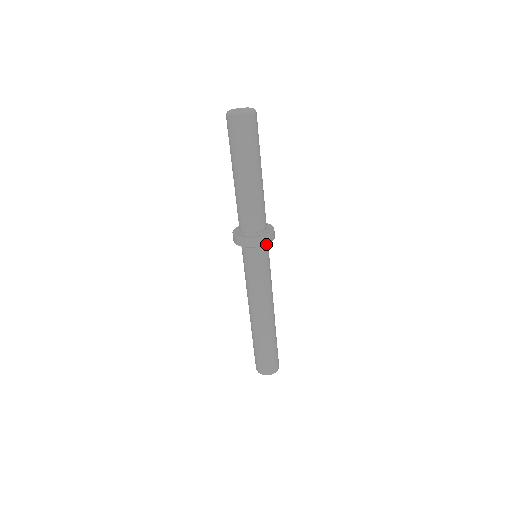
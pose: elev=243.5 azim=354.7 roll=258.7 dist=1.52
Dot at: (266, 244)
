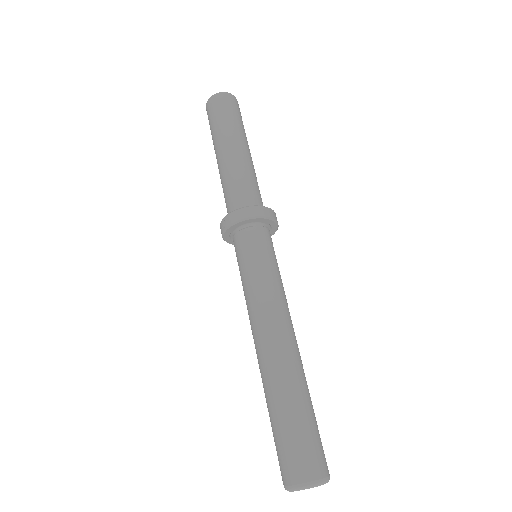
Dot at: (277, 223)
